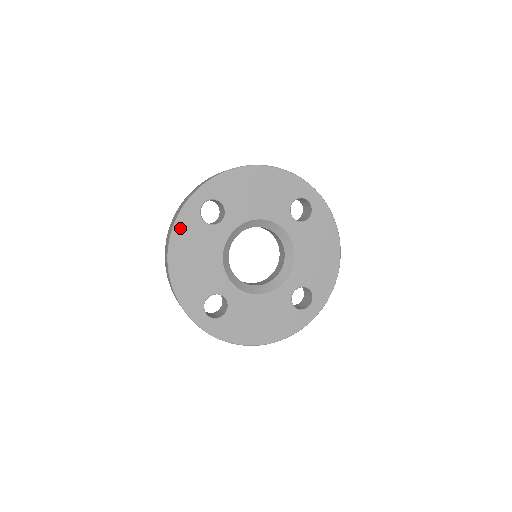
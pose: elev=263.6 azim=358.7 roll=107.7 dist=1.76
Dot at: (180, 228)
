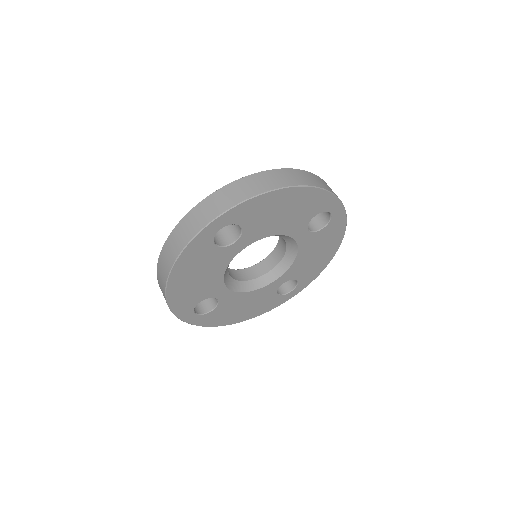
Dot at: (187, 254)
